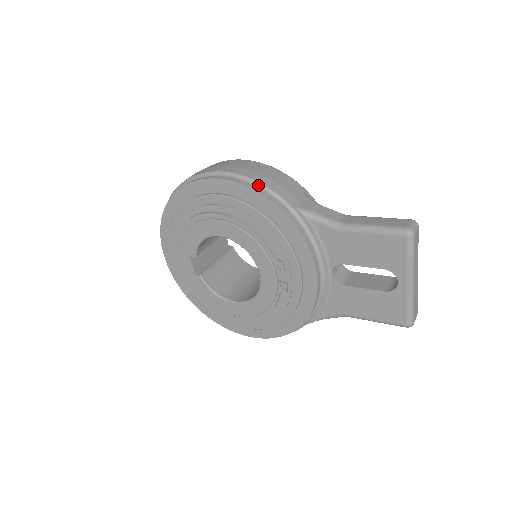
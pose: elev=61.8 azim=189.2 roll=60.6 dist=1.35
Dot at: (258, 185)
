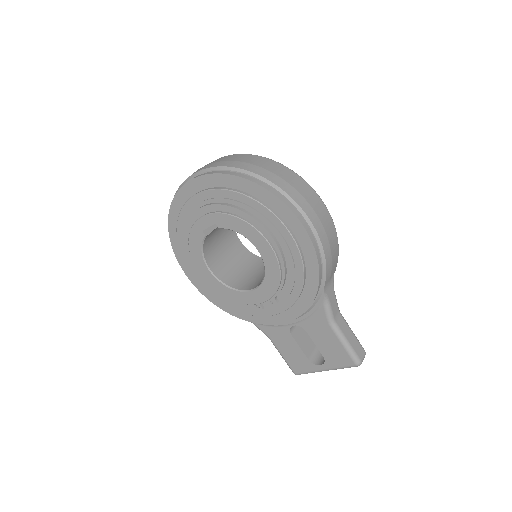
Dot at: (323, 262)
